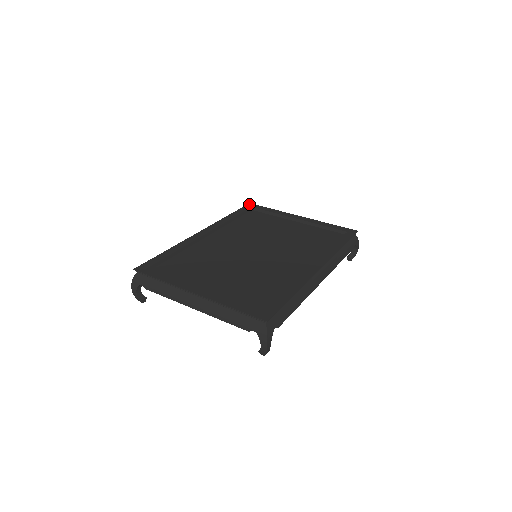
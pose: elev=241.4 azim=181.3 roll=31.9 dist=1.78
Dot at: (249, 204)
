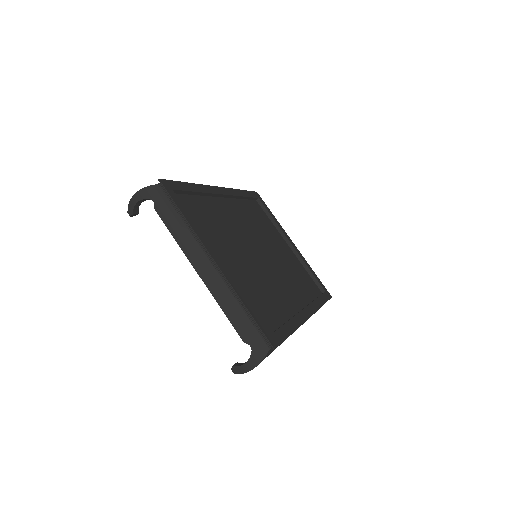
Dot at: (257, 193)
